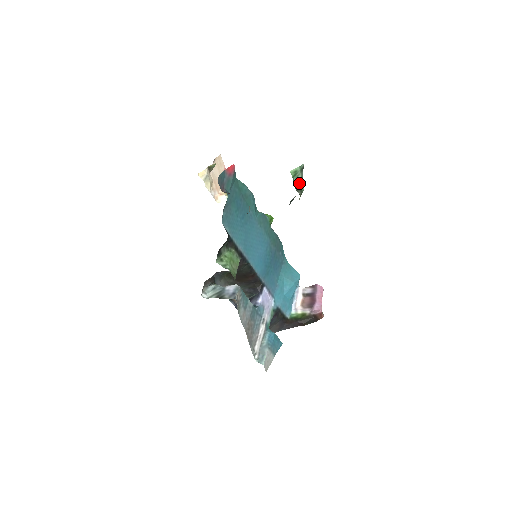
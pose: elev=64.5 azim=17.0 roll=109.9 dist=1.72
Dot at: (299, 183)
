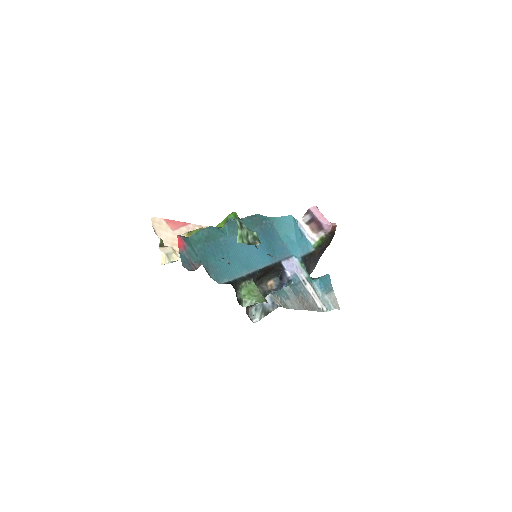
Dot at: (249, 236)
